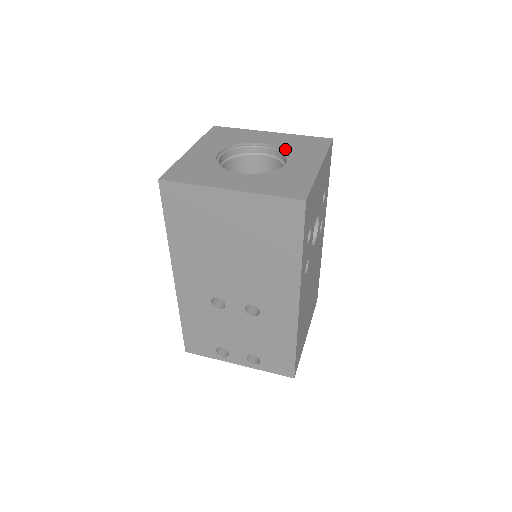
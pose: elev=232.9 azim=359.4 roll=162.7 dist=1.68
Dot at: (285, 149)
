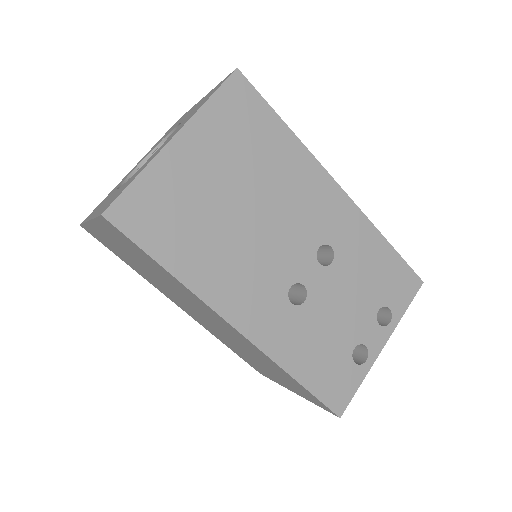
Dot at: (161, 140)
